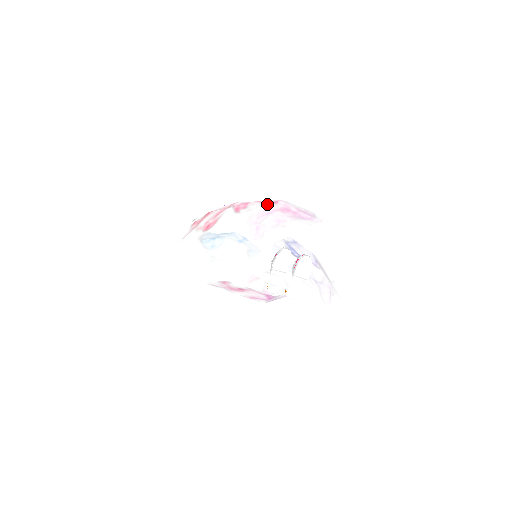
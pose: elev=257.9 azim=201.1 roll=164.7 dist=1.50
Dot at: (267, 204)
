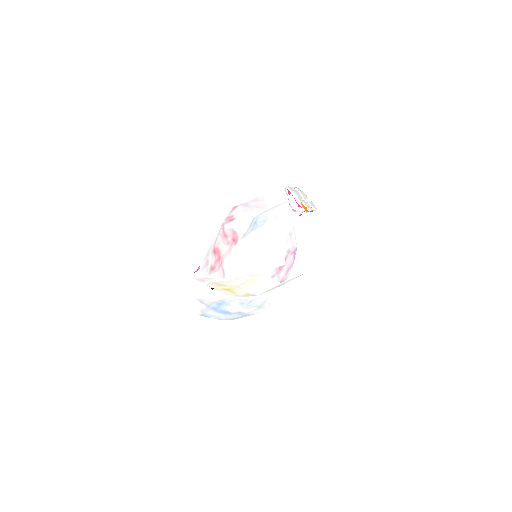
Dot at: (236, 208)
